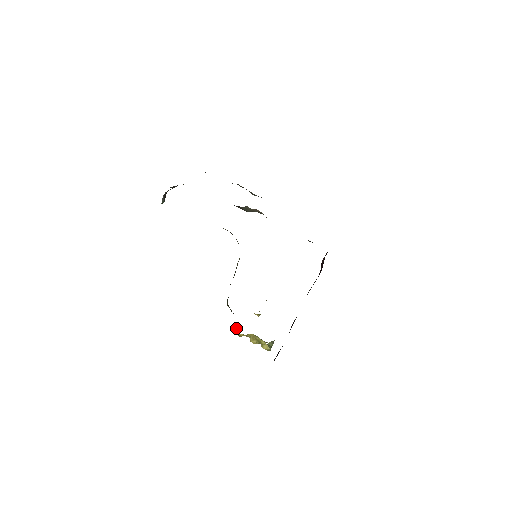
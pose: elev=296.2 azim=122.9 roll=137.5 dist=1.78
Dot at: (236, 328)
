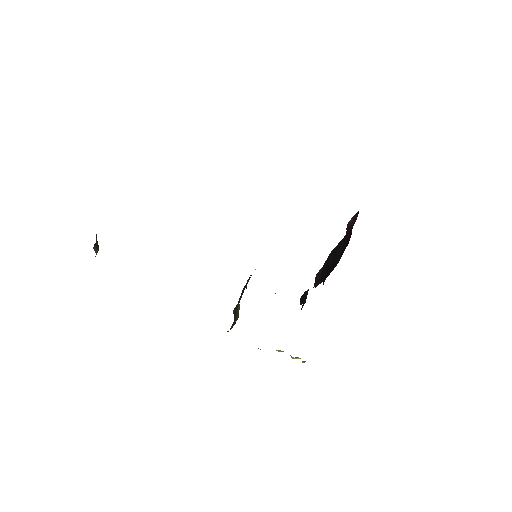
Dot at: occluded
